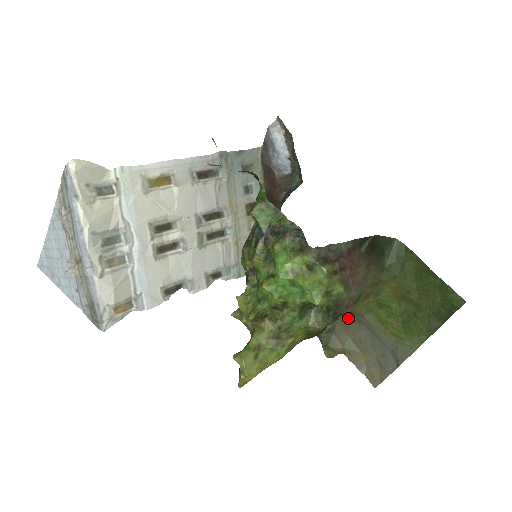
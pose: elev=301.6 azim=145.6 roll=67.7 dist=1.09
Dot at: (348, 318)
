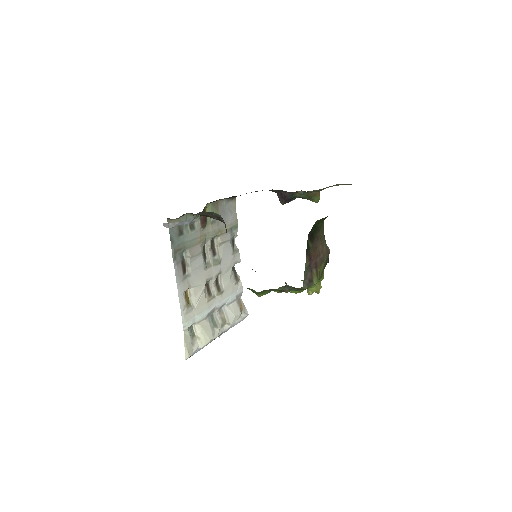
Dot at: occluded
